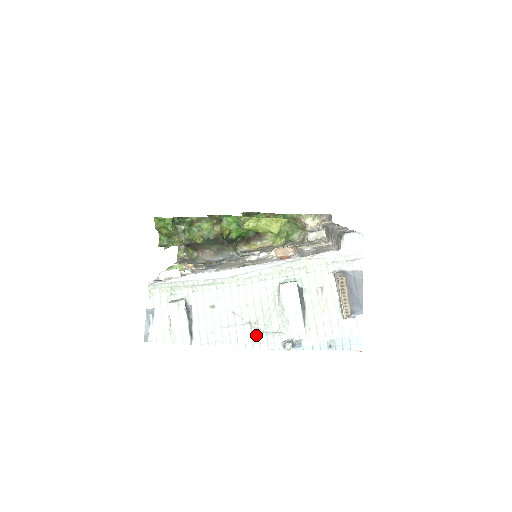
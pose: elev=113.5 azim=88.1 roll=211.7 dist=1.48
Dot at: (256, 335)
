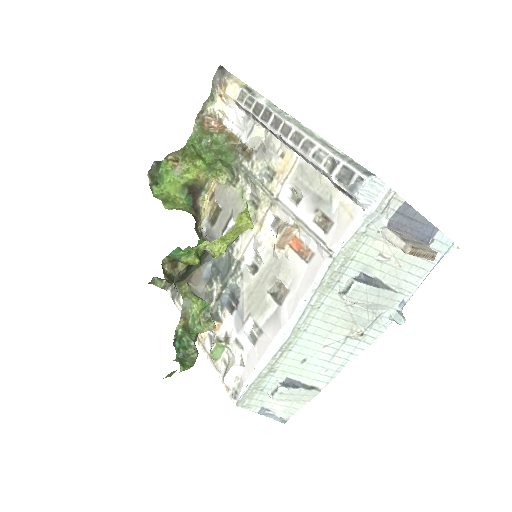
Dot at: (362, 337)
